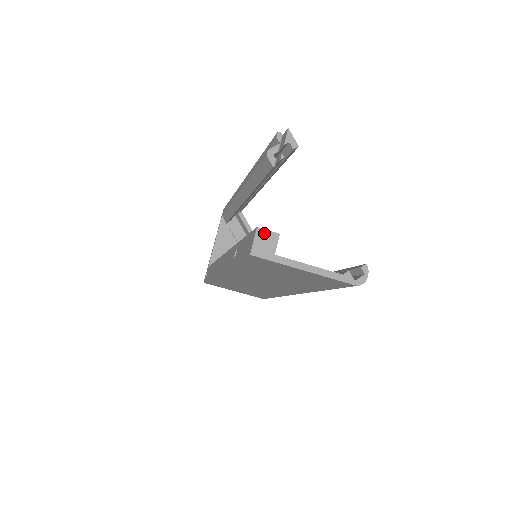
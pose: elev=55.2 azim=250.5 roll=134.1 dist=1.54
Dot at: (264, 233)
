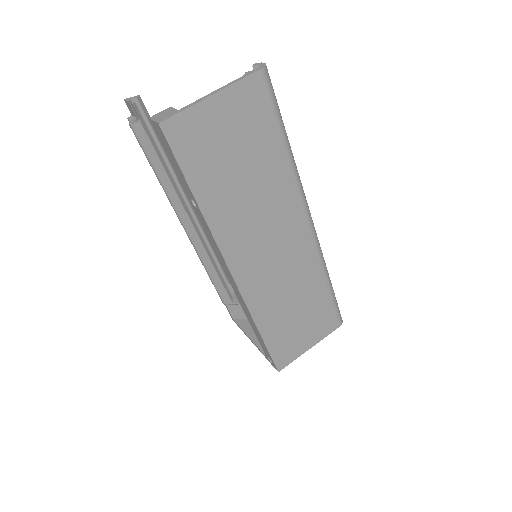
Dot at: (157, 115)
